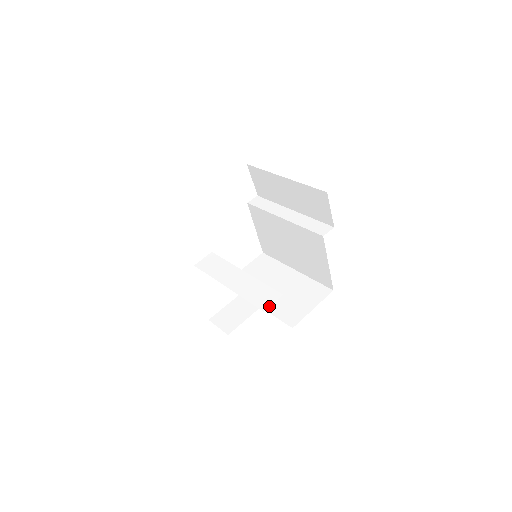
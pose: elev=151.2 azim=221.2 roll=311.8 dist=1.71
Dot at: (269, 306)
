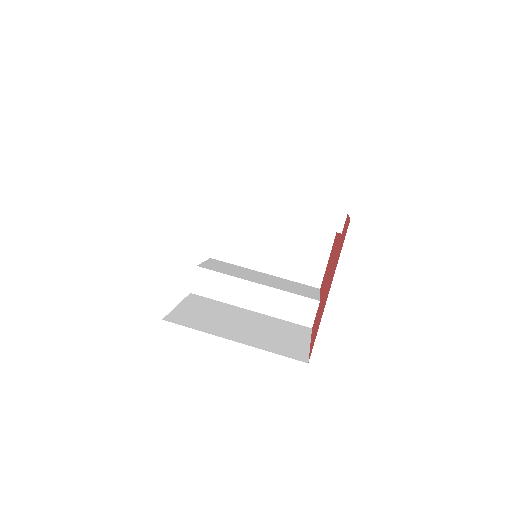
Dot at: (314, 320)
